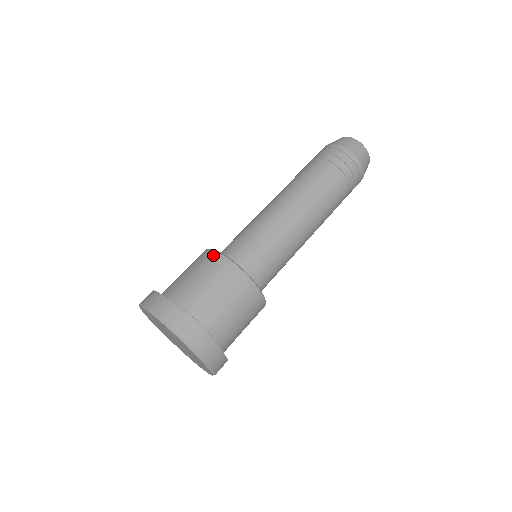
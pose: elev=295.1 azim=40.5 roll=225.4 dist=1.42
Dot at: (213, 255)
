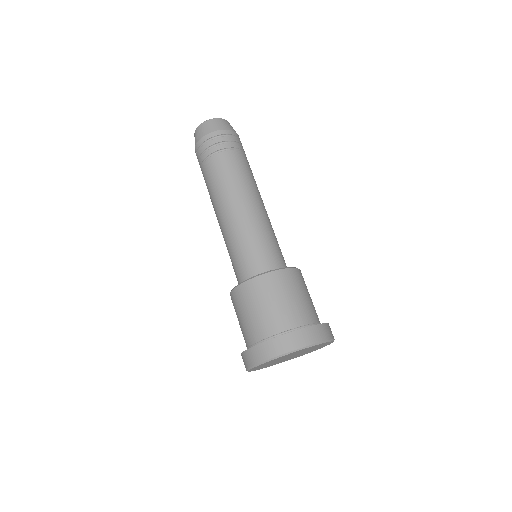
Dot at: (232, 296)
